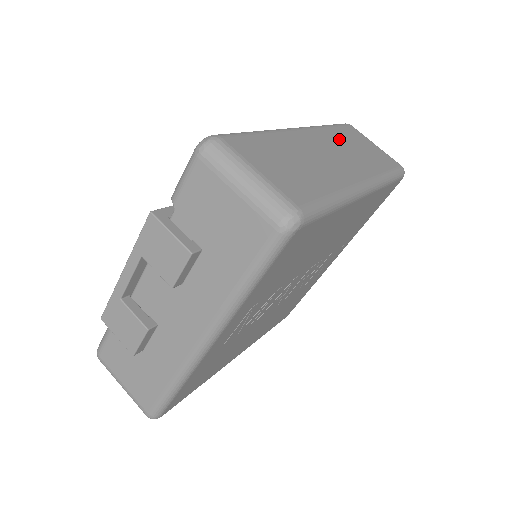
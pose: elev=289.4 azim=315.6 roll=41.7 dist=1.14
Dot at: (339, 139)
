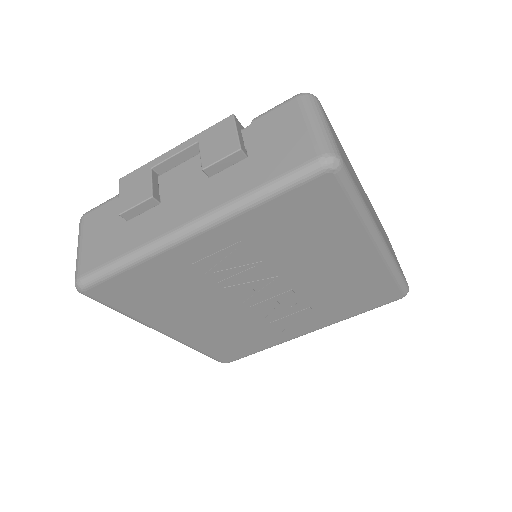
Dot at: occluded
